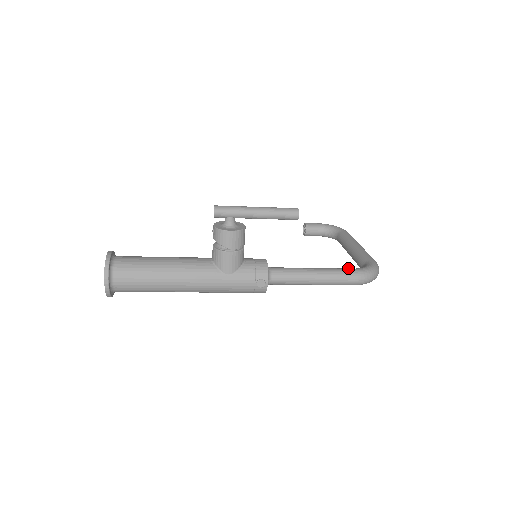
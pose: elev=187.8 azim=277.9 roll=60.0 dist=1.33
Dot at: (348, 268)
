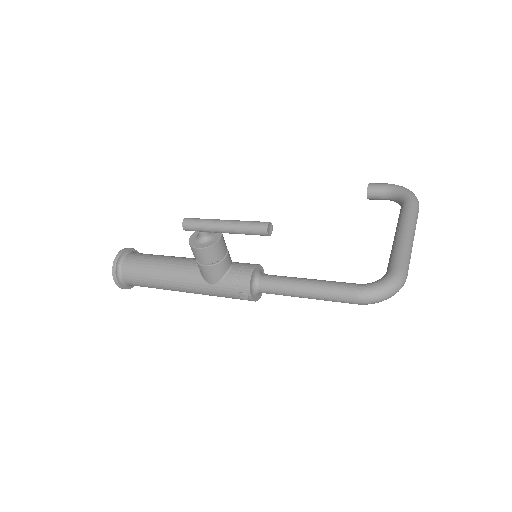
Dot at: (351, 283)
